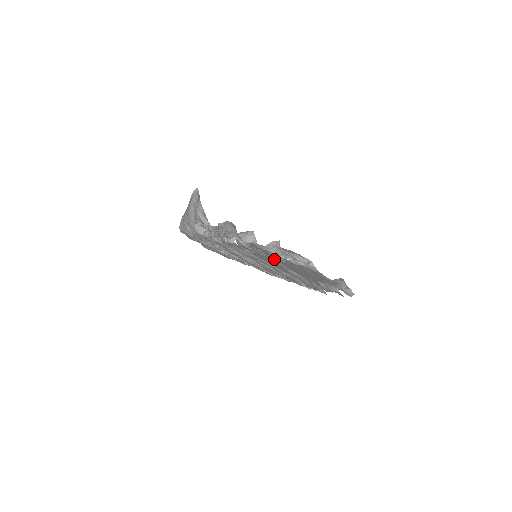
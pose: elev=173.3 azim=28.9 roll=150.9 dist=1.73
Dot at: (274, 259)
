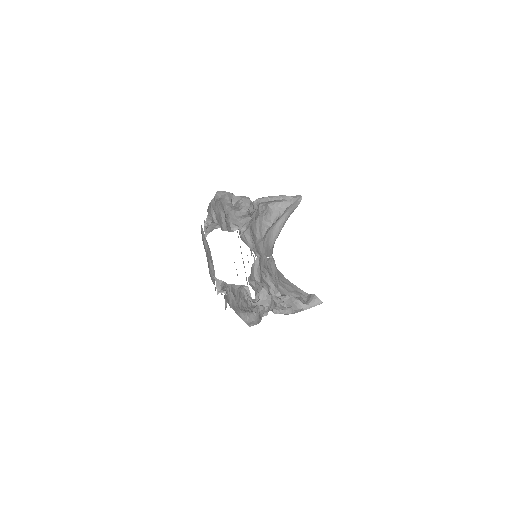
Dot at: occluded
